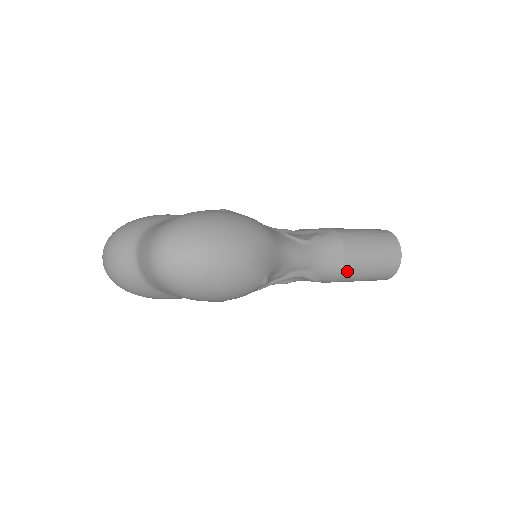
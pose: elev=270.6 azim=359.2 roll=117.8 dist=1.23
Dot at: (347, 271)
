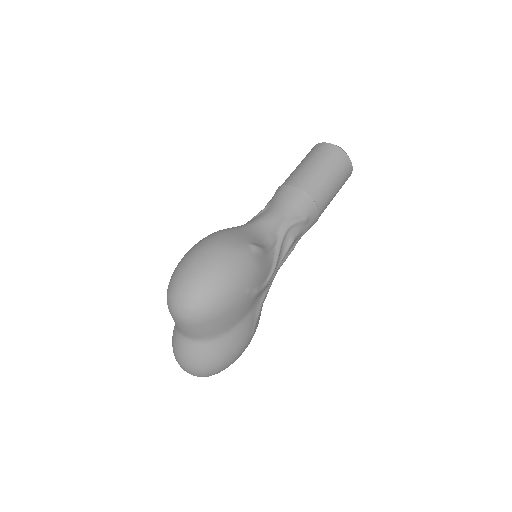
Dot at: (312, 190)
